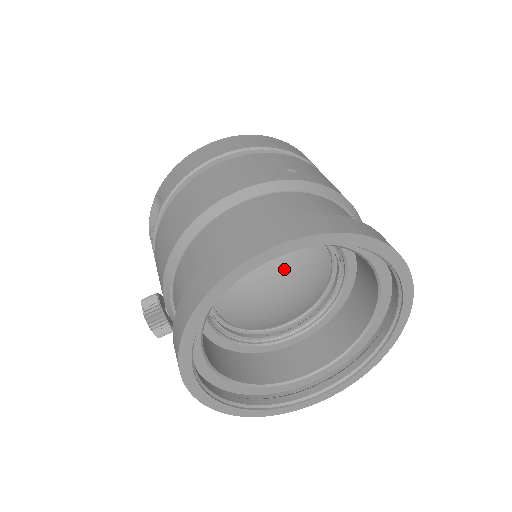
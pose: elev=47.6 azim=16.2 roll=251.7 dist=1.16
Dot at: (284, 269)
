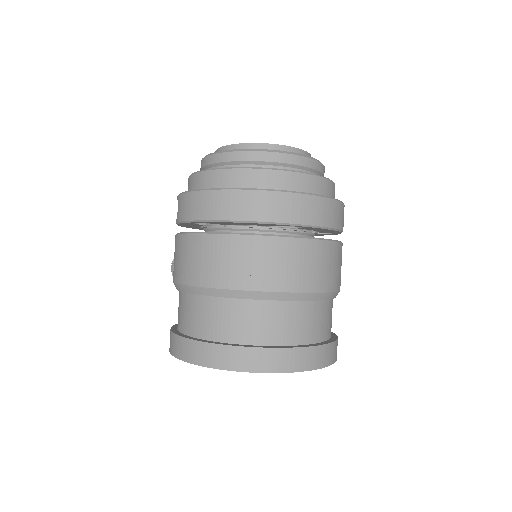
Dot at: occluded
